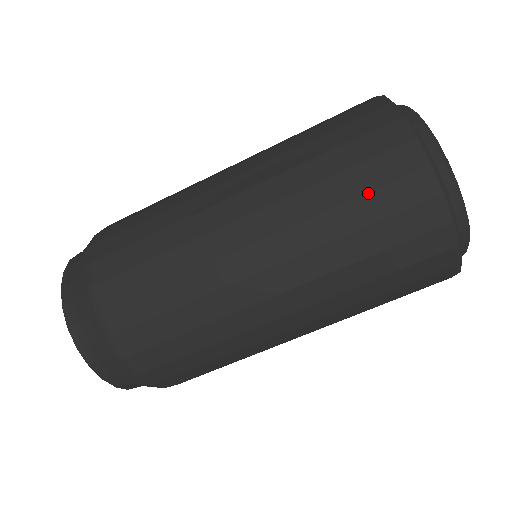
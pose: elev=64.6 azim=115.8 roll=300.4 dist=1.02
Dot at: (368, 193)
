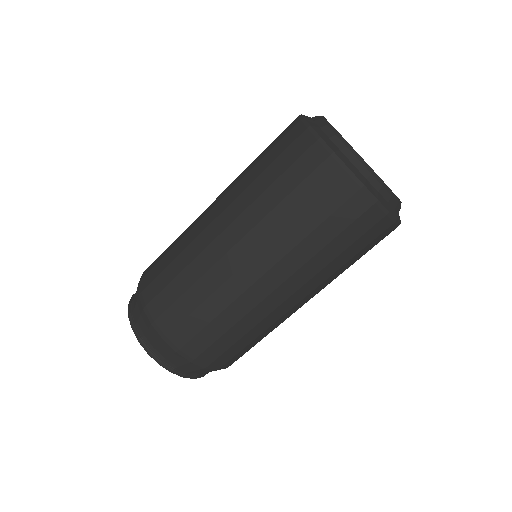
Dot at: (277, 158)
